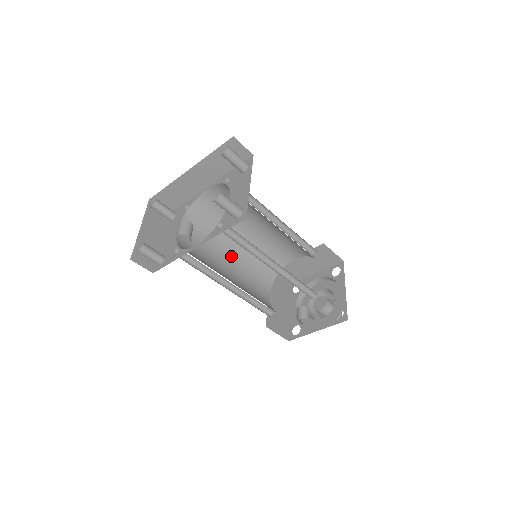
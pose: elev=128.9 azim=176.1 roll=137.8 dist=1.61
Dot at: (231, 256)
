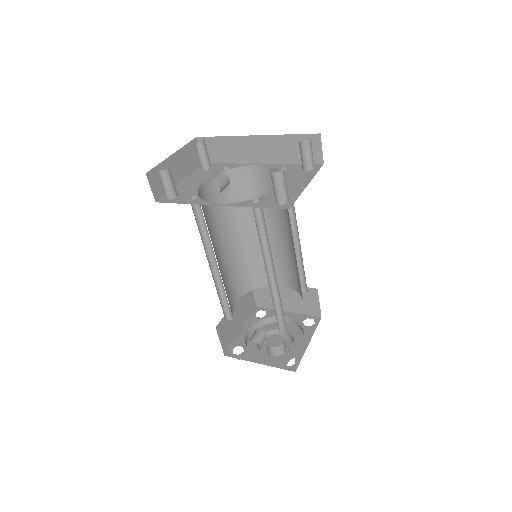
Dot at: (231, 241)
